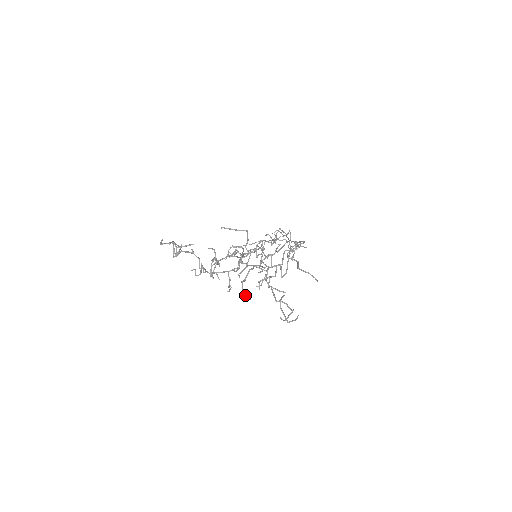
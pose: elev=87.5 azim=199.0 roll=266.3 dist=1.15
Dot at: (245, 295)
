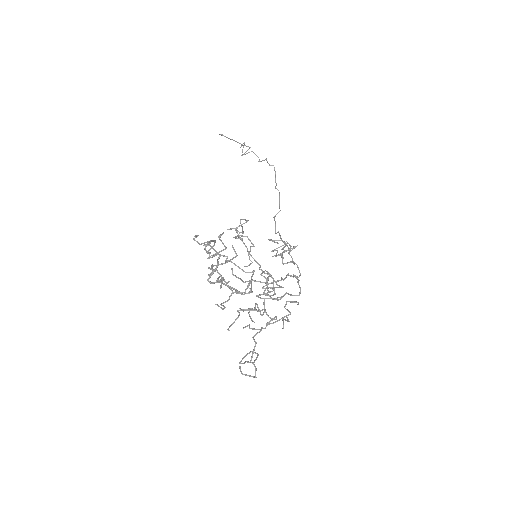
Dot at: (229, 327)
